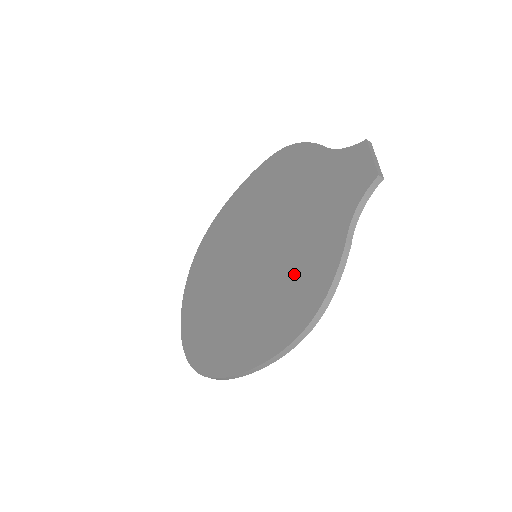
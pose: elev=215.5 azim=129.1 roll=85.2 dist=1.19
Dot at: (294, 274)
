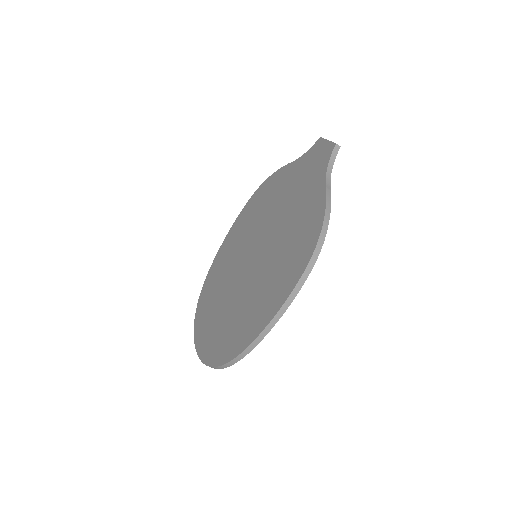
Dot at: (292, 235)
